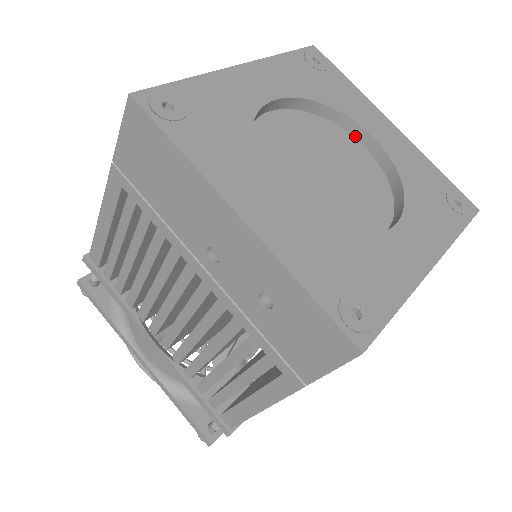
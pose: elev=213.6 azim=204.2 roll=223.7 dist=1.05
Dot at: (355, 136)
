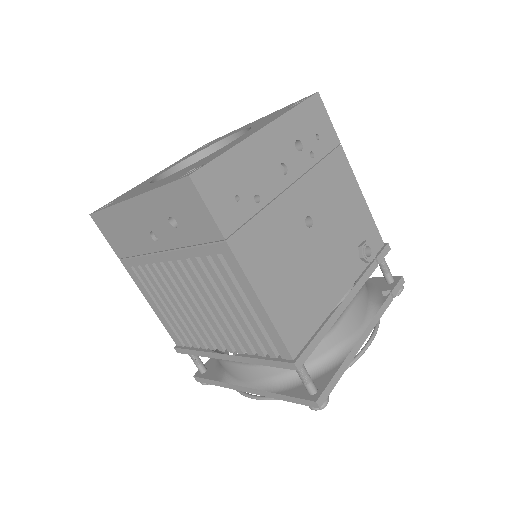
Dot at: occluded
